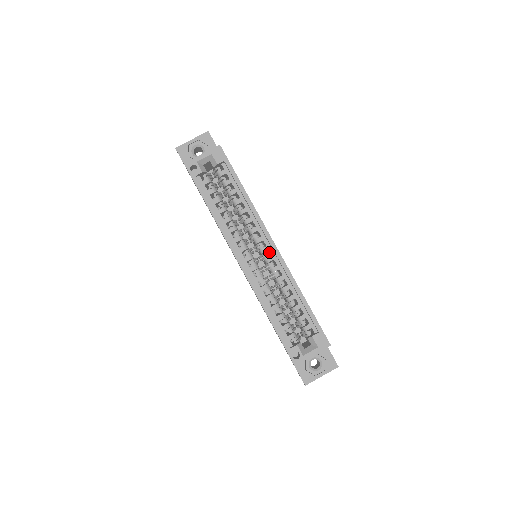
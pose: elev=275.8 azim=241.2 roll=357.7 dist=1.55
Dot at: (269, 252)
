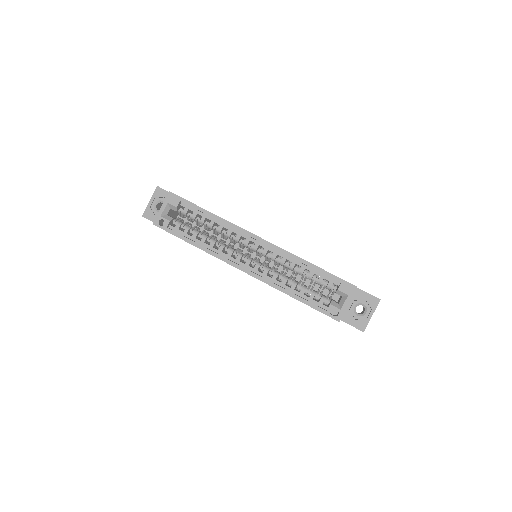
Dot at: (261, 246)
